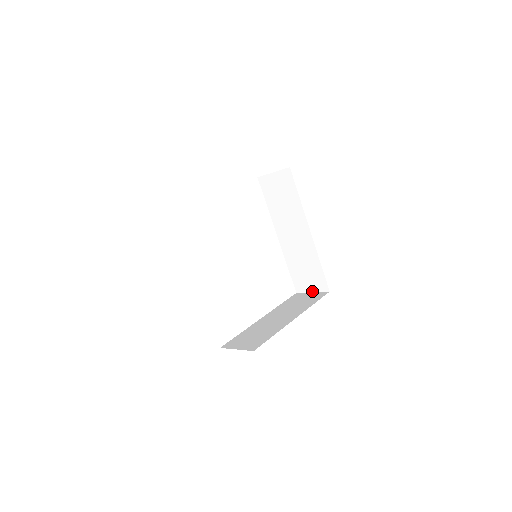
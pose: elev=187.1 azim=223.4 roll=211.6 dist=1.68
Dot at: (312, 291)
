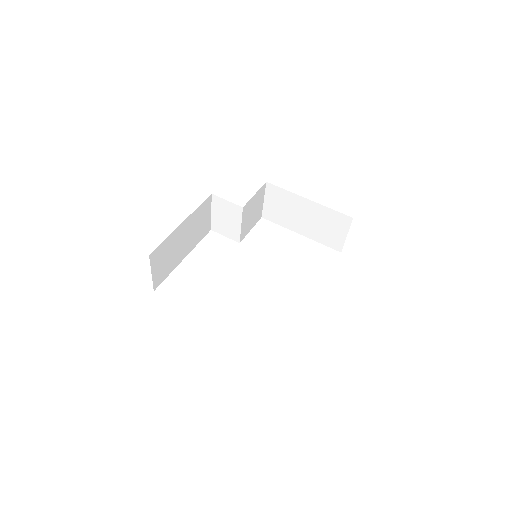
Dot at: occluded
